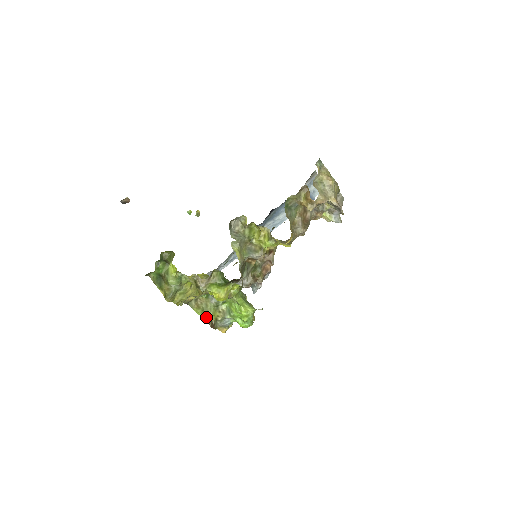
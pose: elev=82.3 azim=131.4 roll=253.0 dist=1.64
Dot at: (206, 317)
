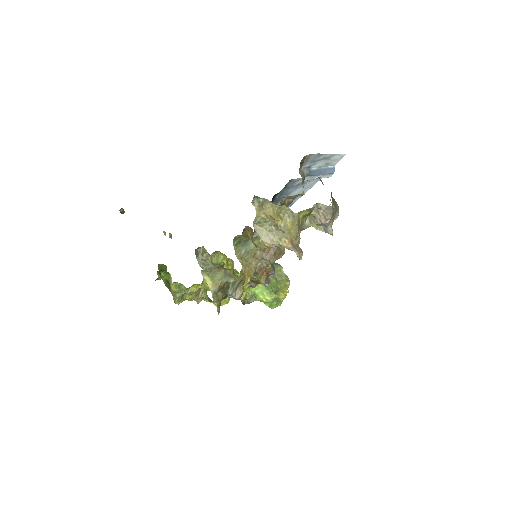
Dot at: occluded
